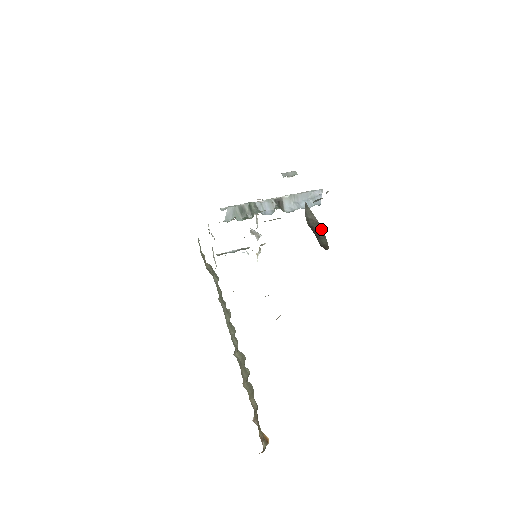
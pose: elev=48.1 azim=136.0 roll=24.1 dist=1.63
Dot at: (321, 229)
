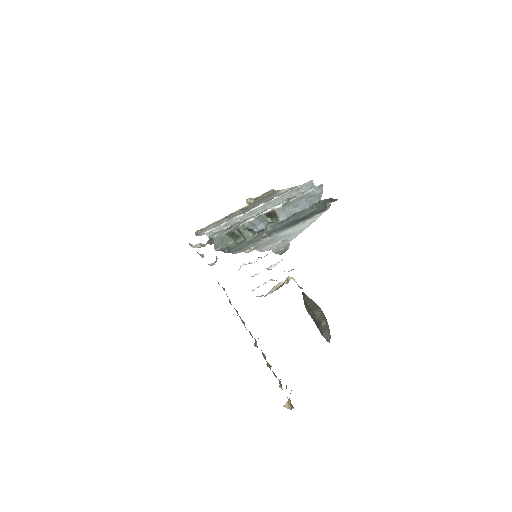
Dot at: (322, 313)
